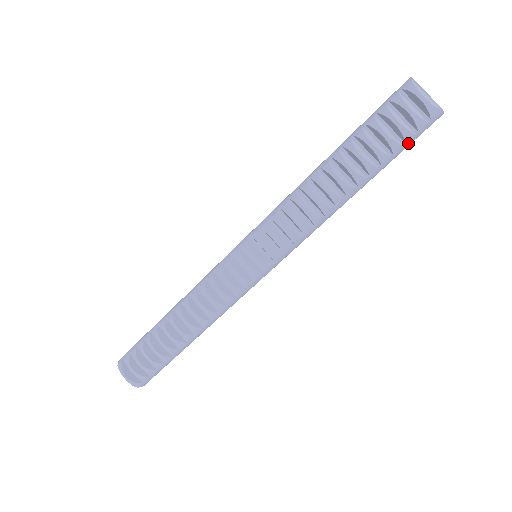
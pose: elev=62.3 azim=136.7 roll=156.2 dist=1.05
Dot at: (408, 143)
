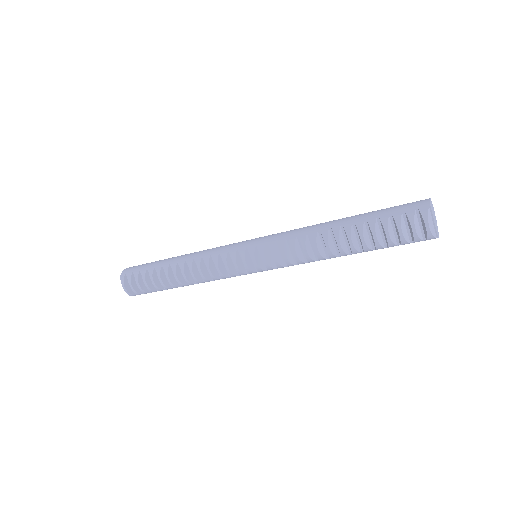
Dot at: (402, 244)
